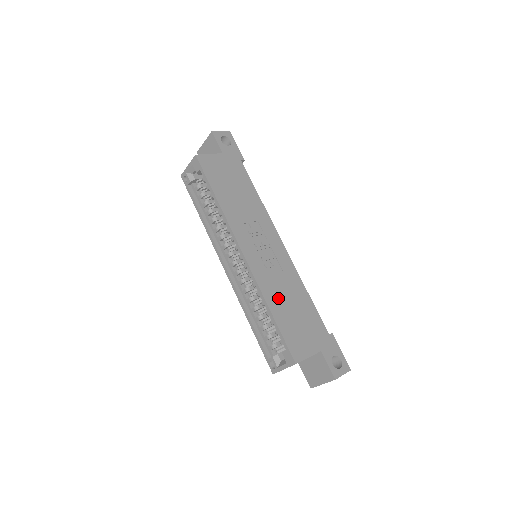
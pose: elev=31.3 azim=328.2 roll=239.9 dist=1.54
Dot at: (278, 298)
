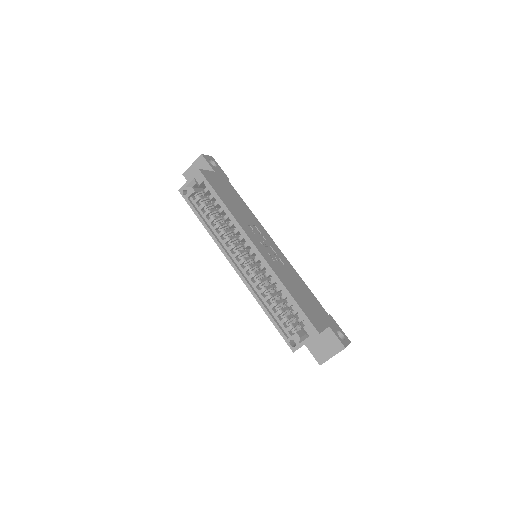
Dot at: (290, 284)
